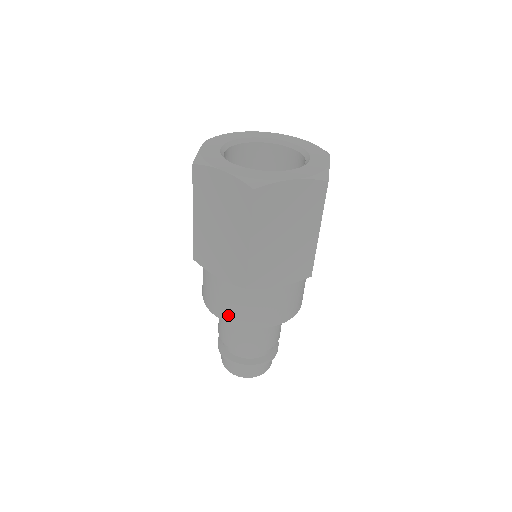
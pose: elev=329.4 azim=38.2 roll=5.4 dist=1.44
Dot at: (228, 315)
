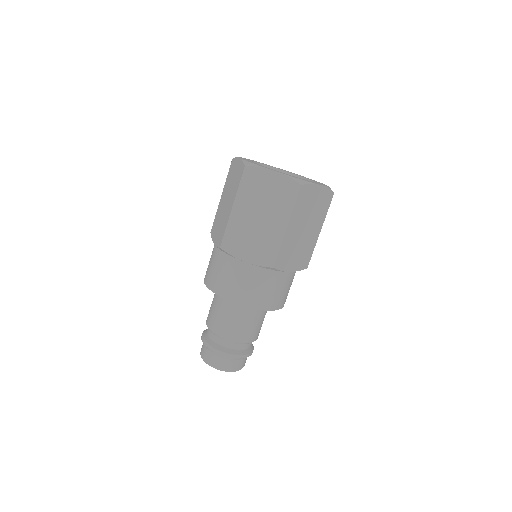
Dot at: (244, 298)
